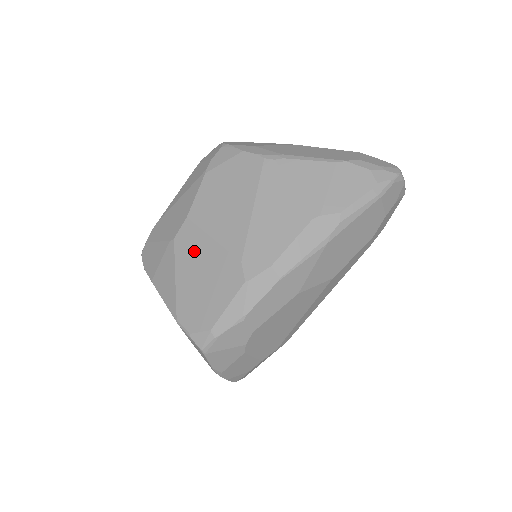
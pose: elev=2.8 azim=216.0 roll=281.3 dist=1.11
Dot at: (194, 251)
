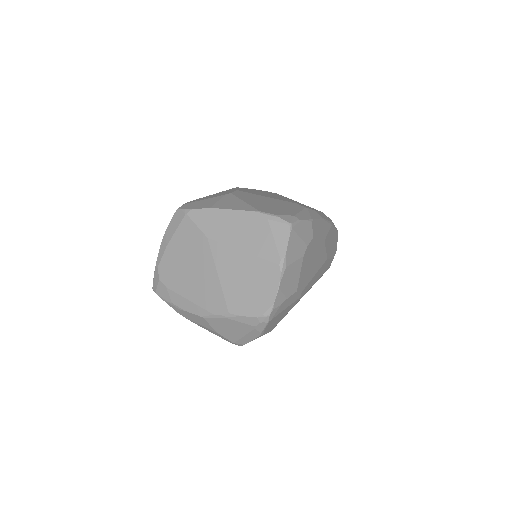
Dot at: (254, 197)
